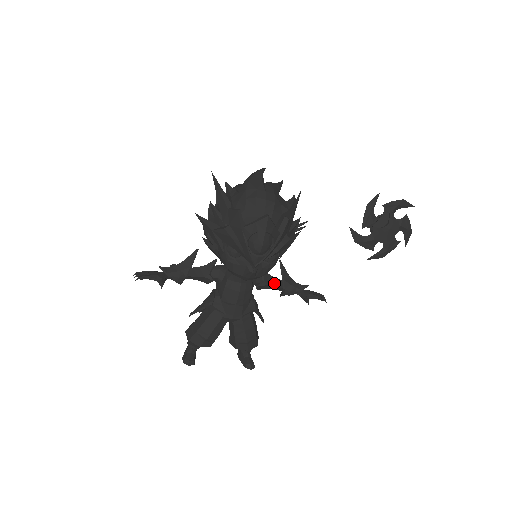
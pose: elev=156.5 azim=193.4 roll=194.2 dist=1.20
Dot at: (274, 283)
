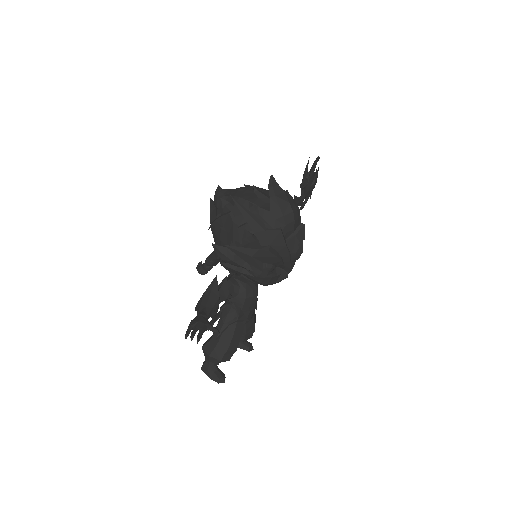
Dot at: occluded
